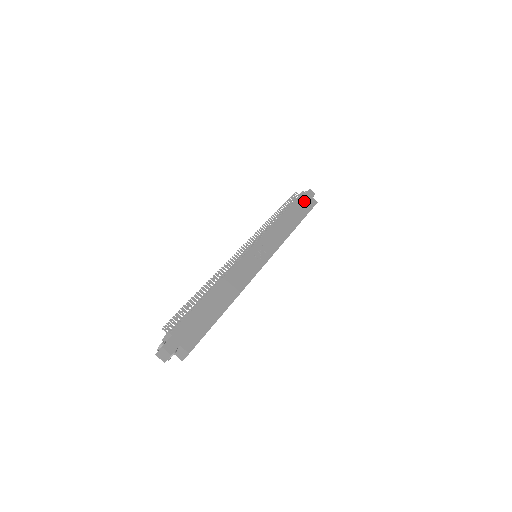
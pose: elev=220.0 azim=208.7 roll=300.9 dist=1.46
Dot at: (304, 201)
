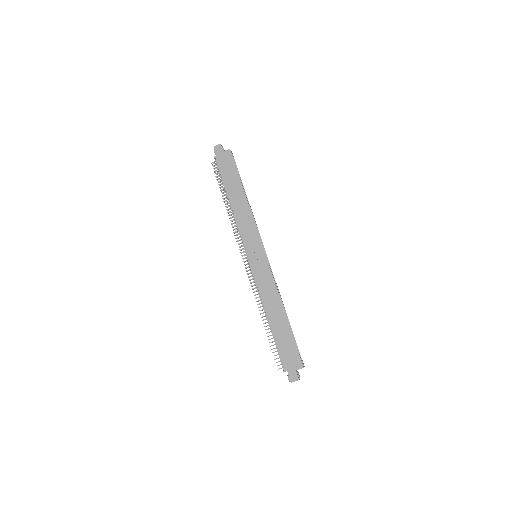
Dot at: (224, 165)
